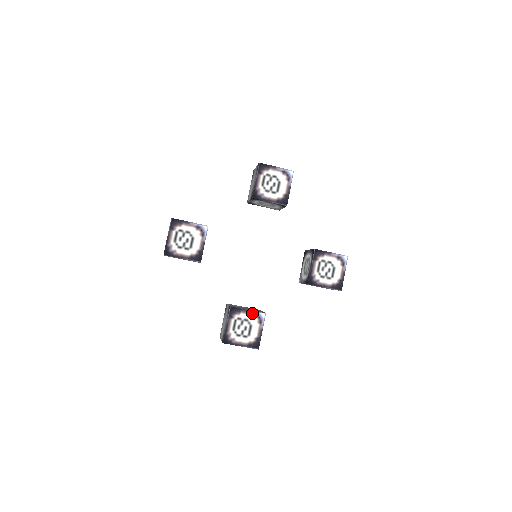
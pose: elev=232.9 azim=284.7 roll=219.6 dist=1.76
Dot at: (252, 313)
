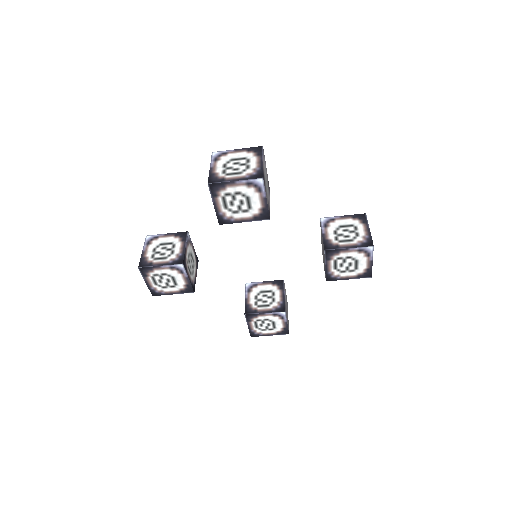
Dot at: (270, 314)
